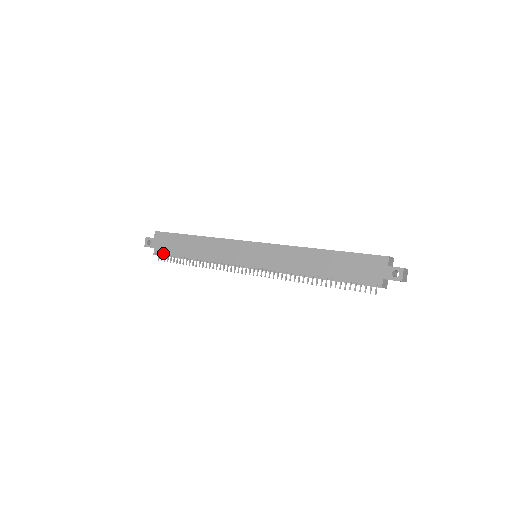
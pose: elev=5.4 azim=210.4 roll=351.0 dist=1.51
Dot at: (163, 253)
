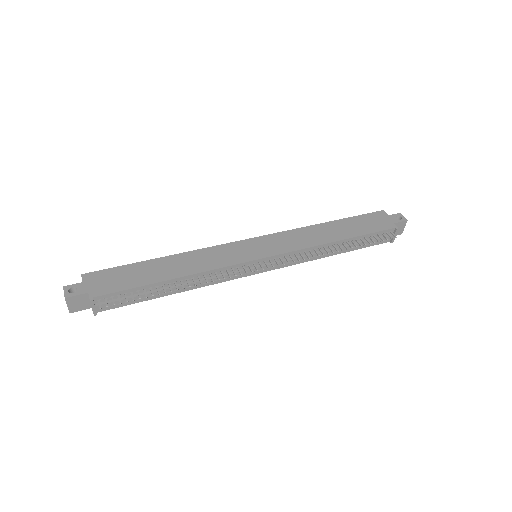
Dot at: (111, 292)
